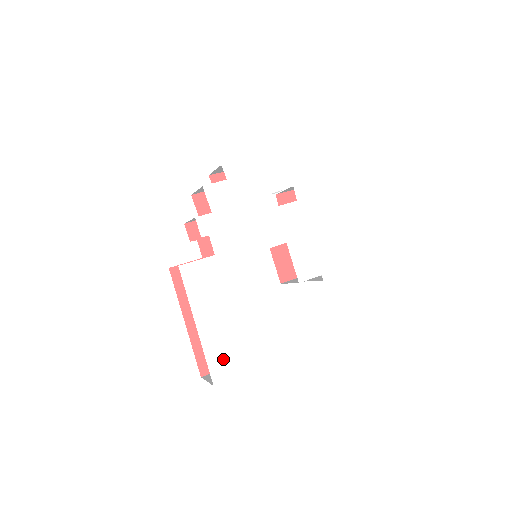
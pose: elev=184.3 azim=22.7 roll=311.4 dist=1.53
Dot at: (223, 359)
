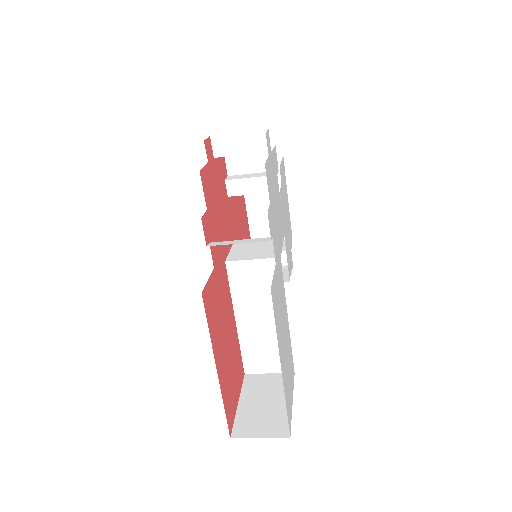
Dot at: (288, 399)
